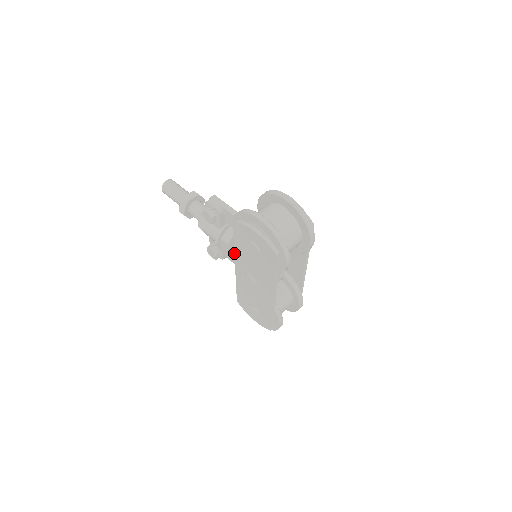
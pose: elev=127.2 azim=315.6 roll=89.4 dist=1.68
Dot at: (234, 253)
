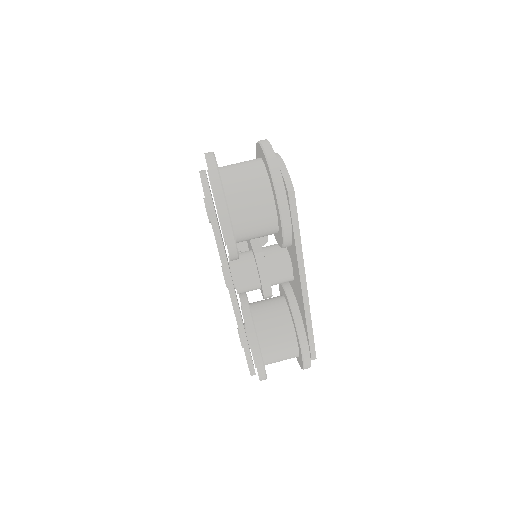
Dot at: occluded
